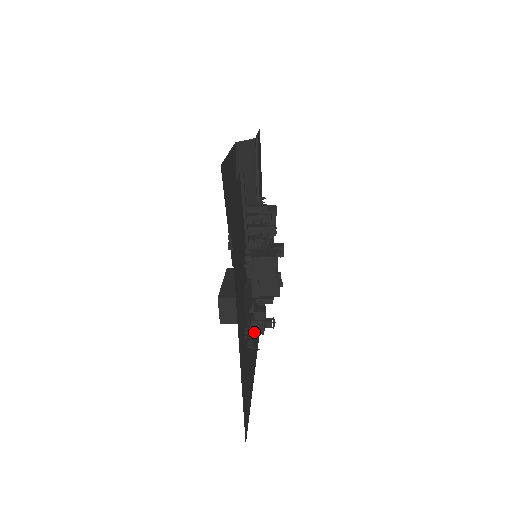
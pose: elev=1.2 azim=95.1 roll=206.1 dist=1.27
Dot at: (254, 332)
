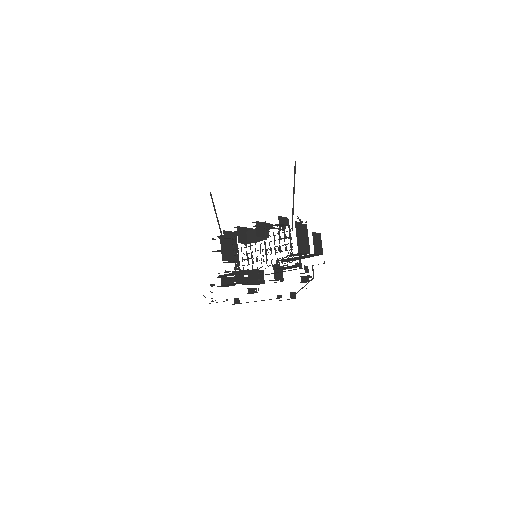
Dot at: occluded
